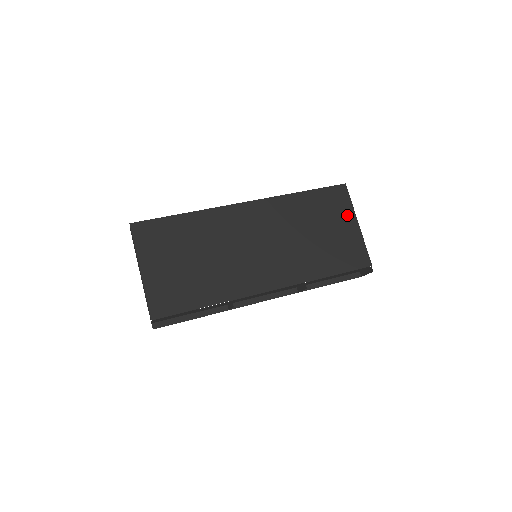
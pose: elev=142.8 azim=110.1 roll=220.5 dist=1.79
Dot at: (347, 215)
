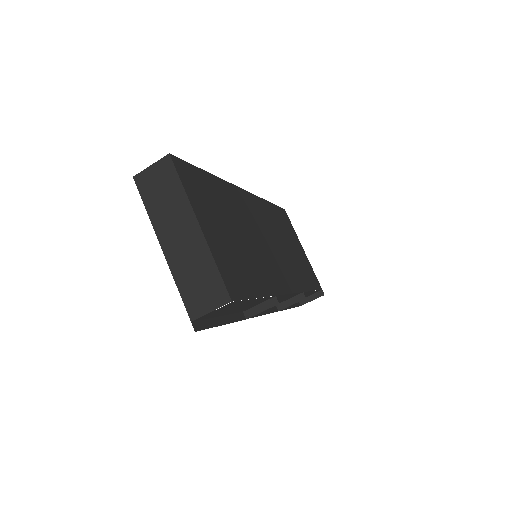
Dot at: (296, 237)
